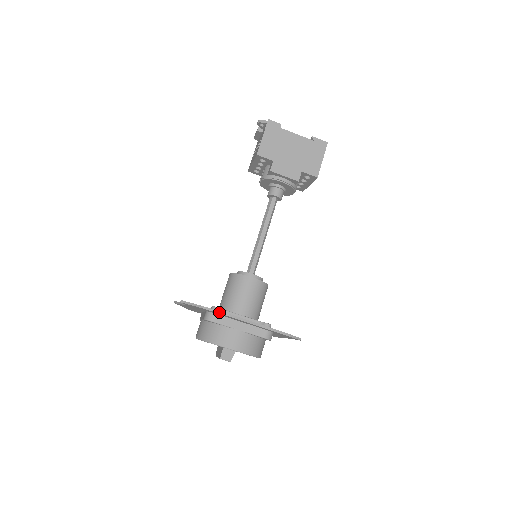
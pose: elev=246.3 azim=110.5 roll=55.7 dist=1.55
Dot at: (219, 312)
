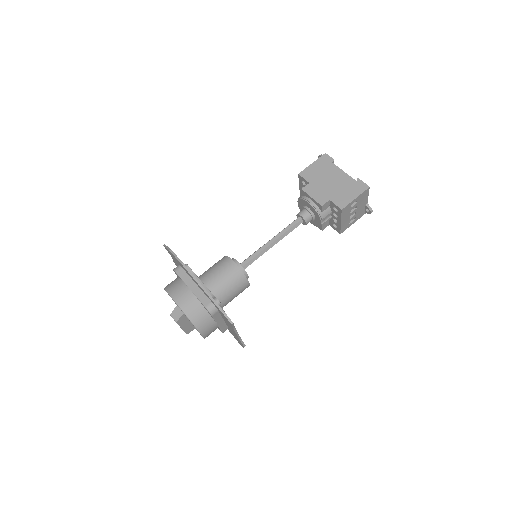
Dot at: (178, 258)
